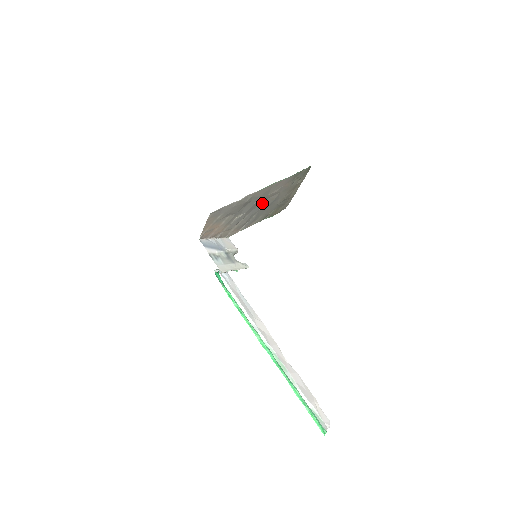
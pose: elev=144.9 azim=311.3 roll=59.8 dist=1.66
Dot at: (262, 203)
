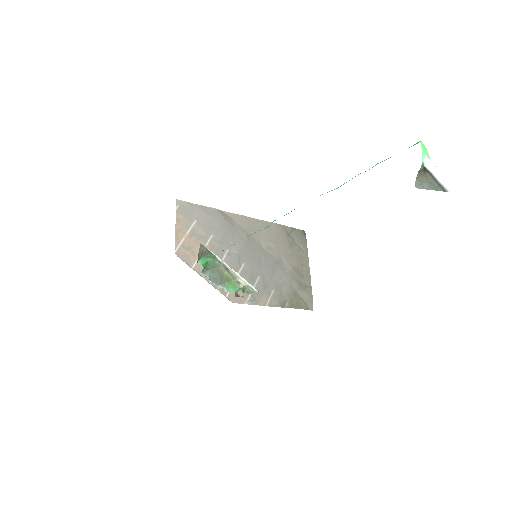
Dot at: (259, 256)
